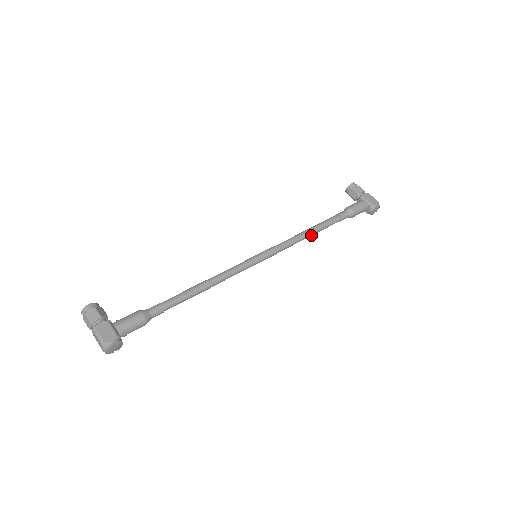
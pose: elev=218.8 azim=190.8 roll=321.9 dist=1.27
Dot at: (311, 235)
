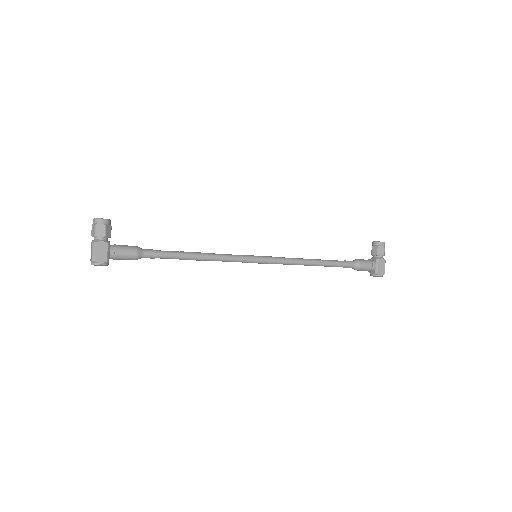
Dot at: (311, 265)
